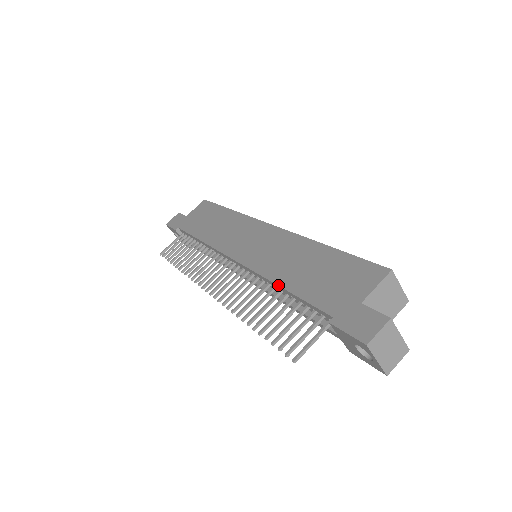
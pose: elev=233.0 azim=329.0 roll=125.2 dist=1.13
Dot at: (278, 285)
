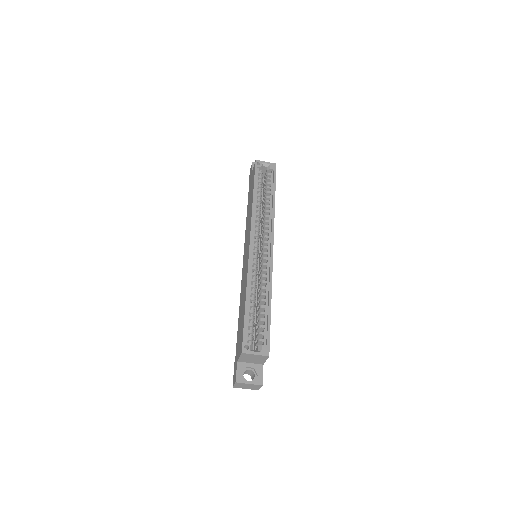
Dot at: (239, 311)
